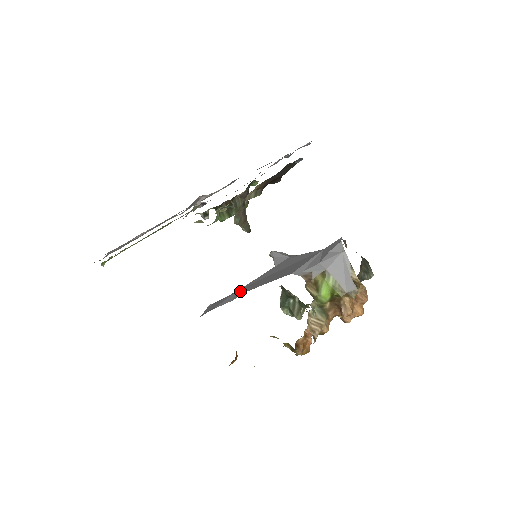
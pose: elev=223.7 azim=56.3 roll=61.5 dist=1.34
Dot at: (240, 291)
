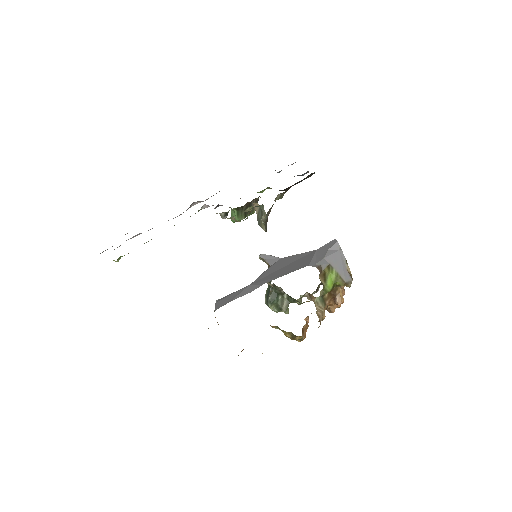
Dot at: (256, 284)
